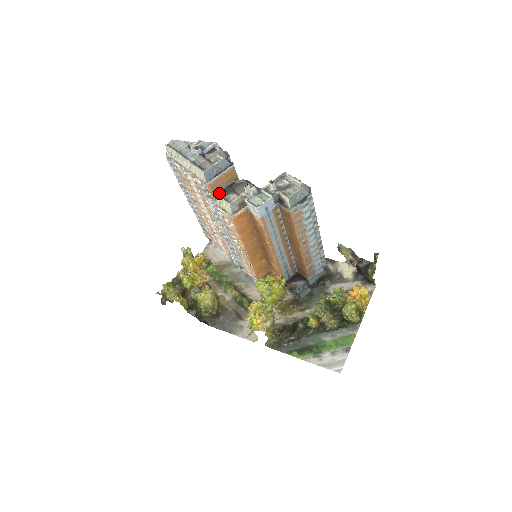
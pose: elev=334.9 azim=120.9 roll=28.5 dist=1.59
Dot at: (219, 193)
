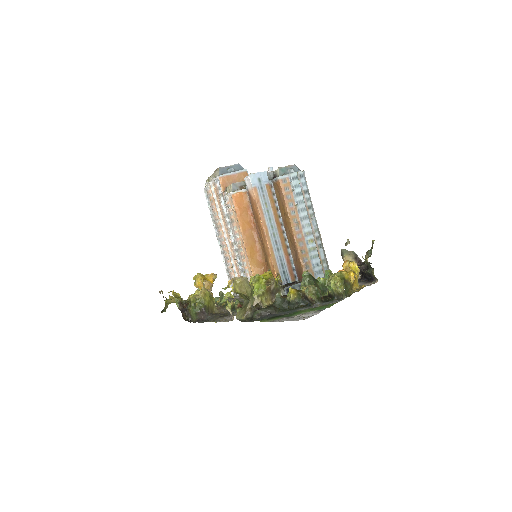
Dot at: occluded
